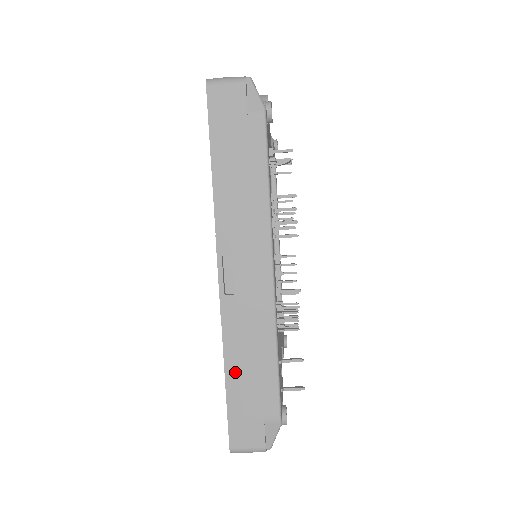
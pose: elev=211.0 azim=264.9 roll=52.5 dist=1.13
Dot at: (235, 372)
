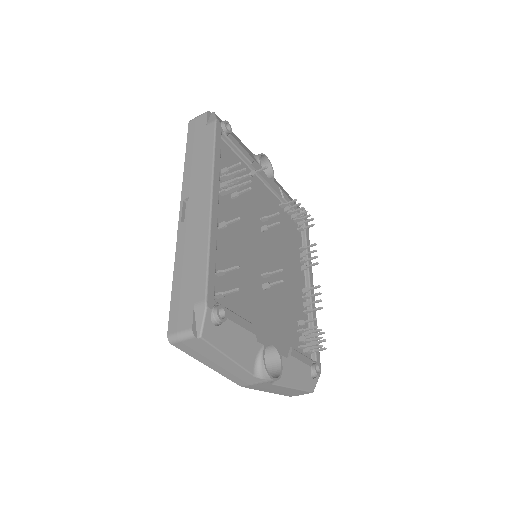
Dot at: (180, 272)
